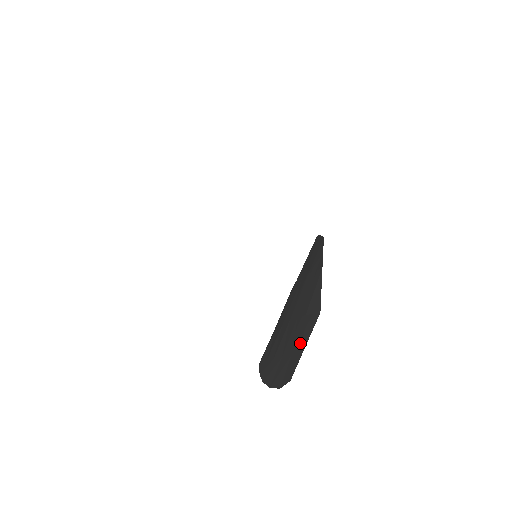
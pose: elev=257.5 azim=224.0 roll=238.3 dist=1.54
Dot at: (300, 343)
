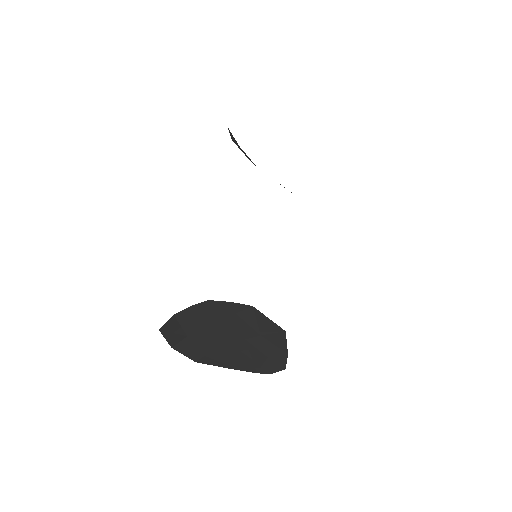
Dot at: (275, 349)
